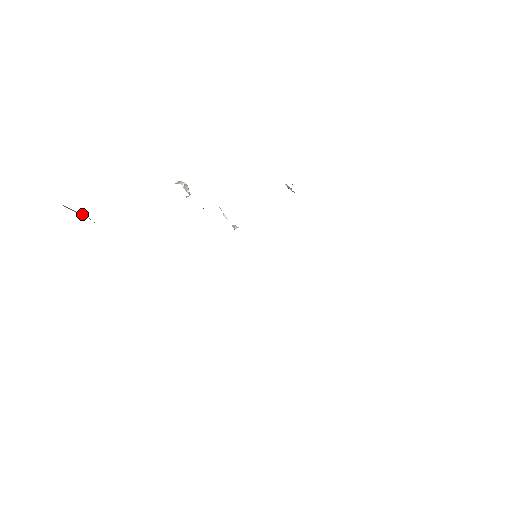
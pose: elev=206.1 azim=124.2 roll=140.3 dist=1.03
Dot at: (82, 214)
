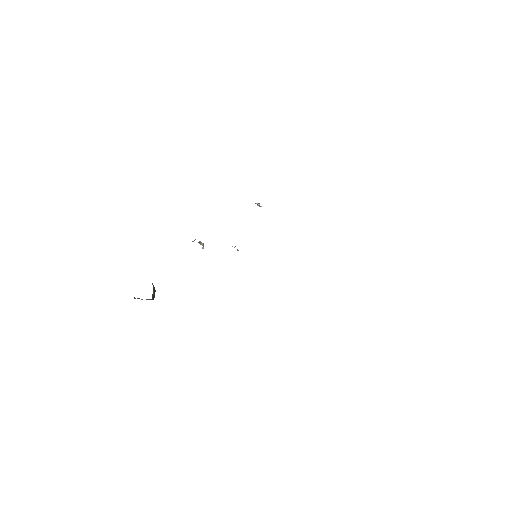
Dot at: occluded
